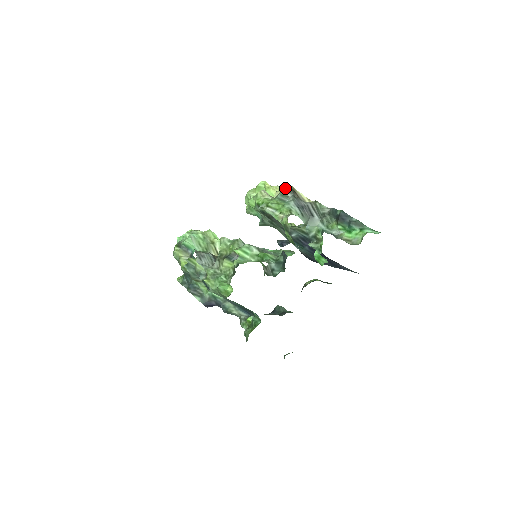
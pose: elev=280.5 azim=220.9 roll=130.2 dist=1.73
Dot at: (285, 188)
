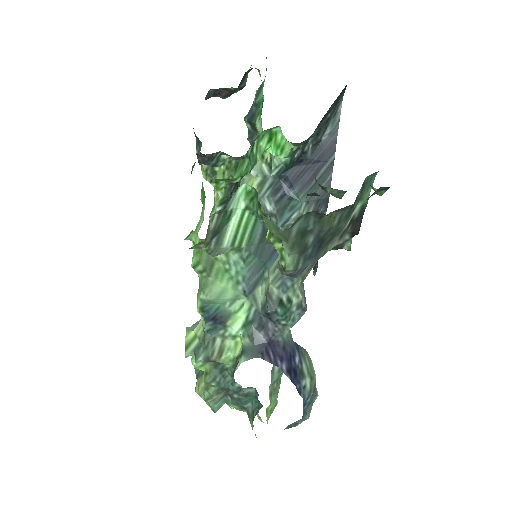
Dot at: occluded
